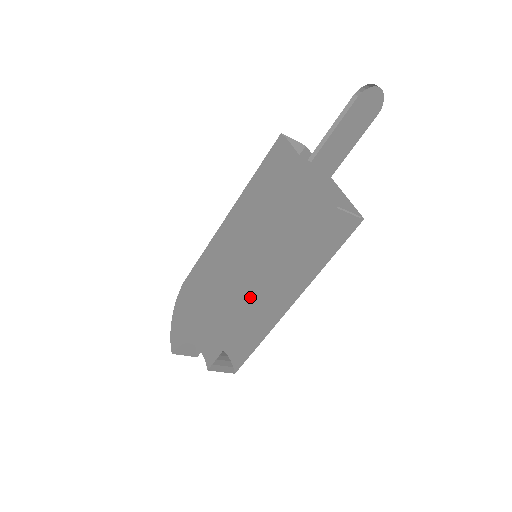
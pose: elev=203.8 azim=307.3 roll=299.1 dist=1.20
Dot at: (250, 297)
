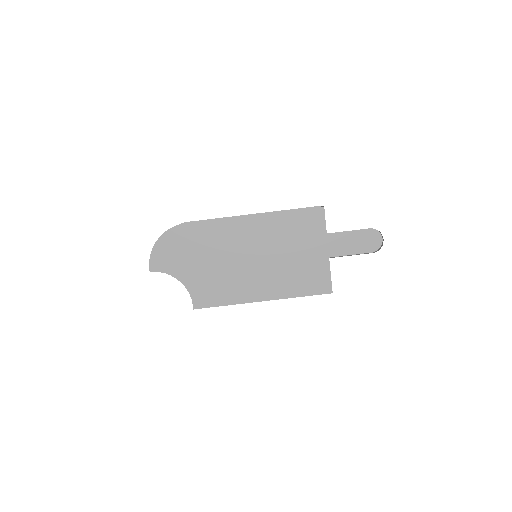
Dot at: (251, 292)
